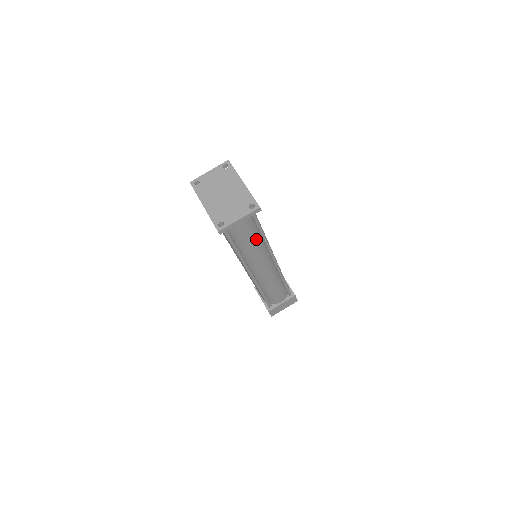
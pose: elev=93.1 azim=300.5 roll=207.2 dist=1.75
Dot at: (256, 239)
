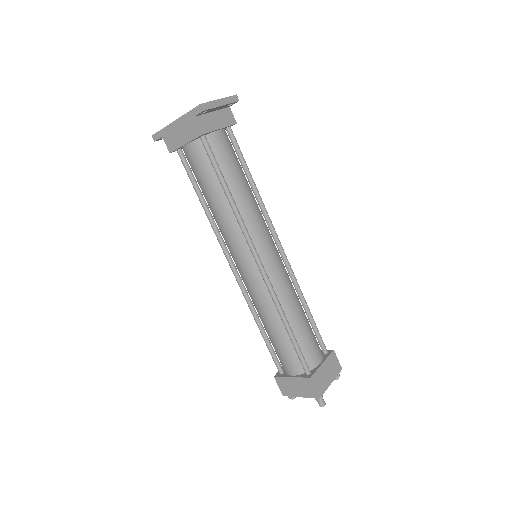
Dot at: (247, 184)
